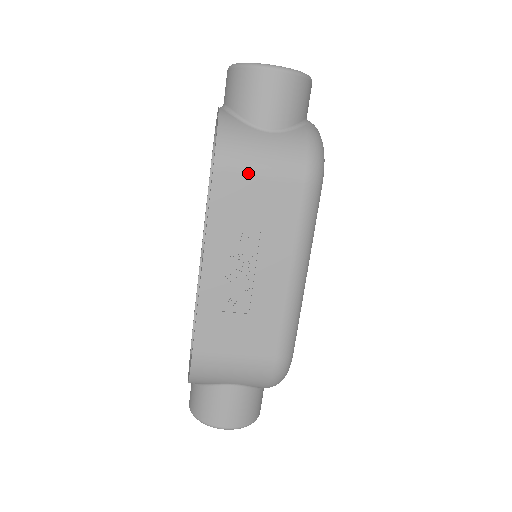
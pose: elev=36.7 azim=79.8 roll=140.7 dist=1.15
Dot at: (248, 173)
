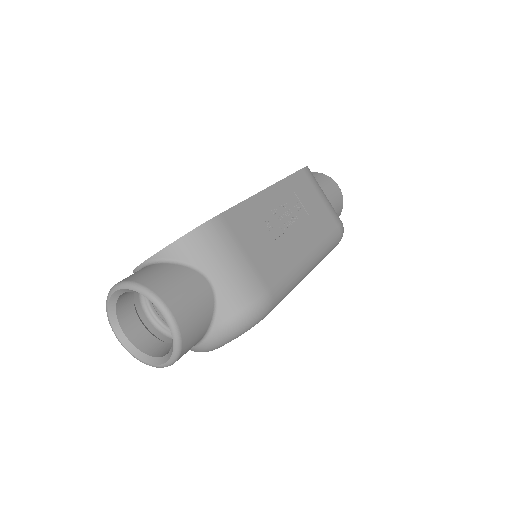
Dot at: (317, 189)
